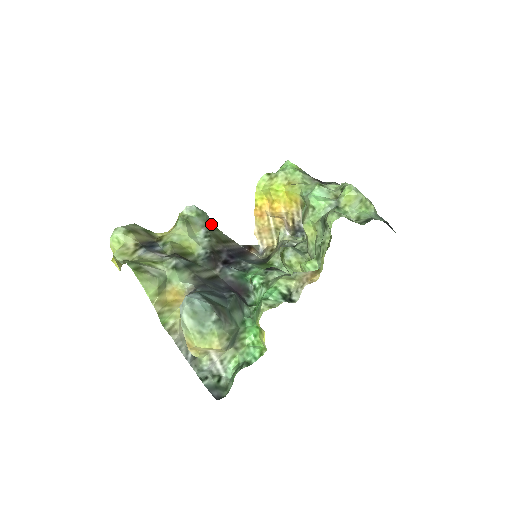
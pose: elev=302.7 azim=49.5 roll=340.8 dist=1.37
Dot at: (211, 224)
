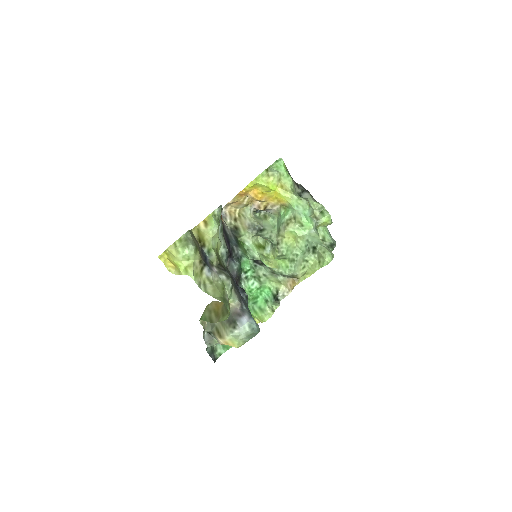
Dot at: occluded
